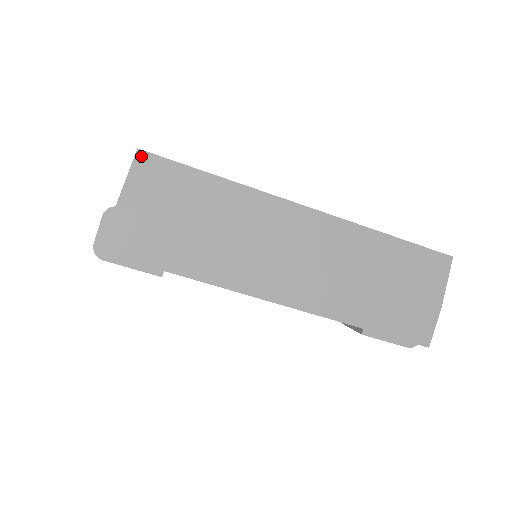
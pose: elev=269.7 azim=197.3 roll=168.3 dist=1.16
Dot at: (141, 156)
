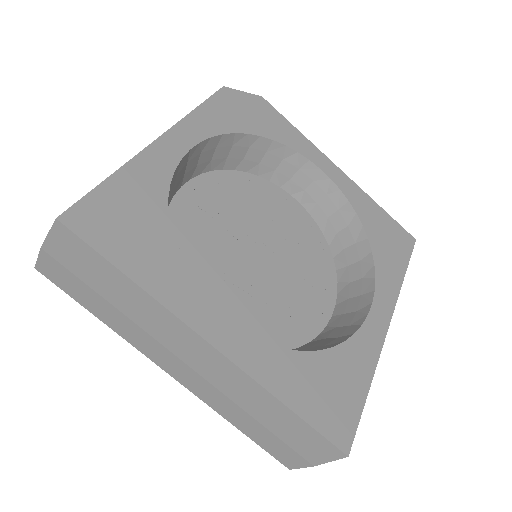
Dot at: (59, 226)
